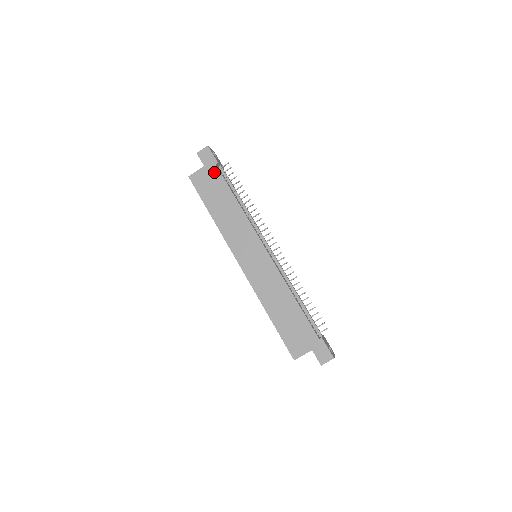
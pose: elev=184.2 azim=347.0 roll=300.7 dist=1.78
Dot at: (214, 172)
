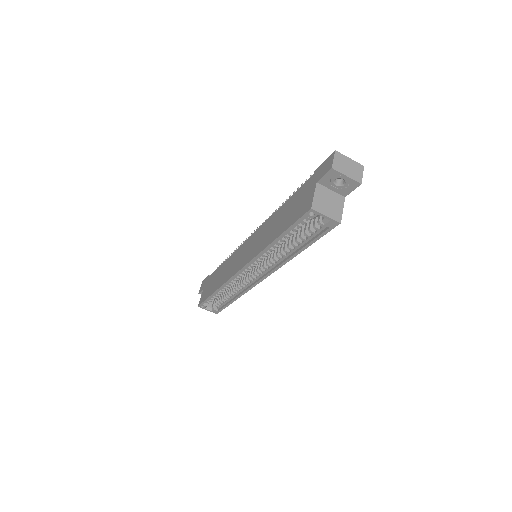
Dot at: (209, 280)
